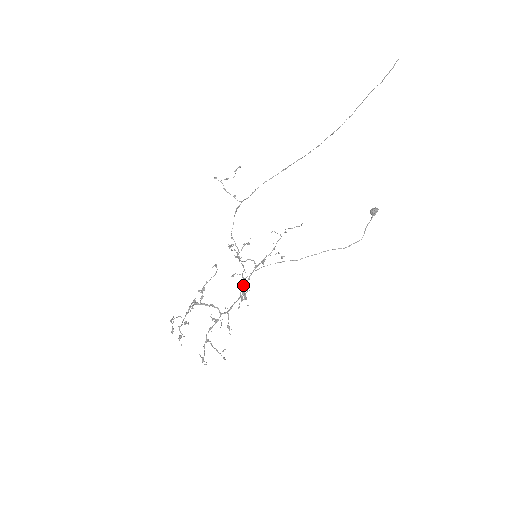
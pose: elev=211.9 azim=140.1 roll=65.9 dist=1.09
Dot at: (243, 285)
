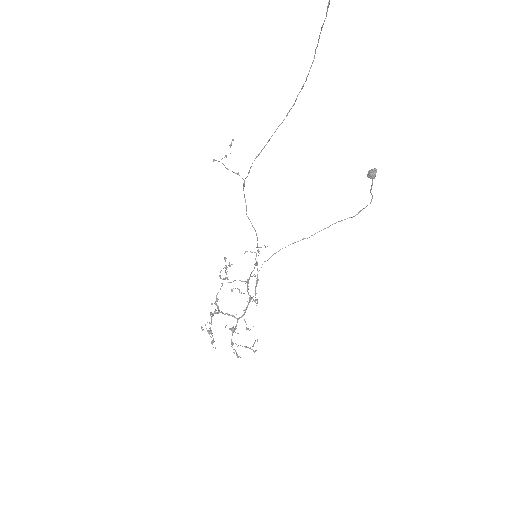
Dot at: occluded
